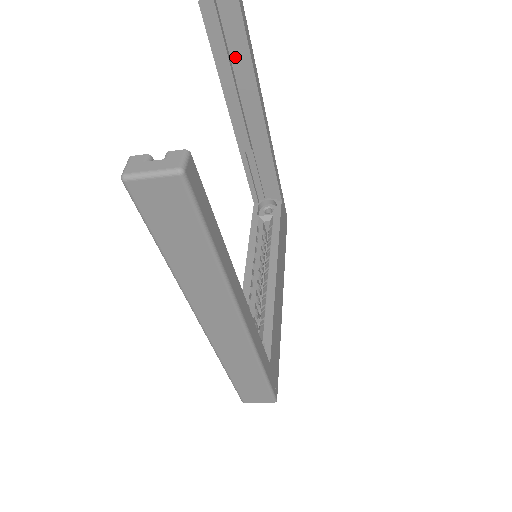
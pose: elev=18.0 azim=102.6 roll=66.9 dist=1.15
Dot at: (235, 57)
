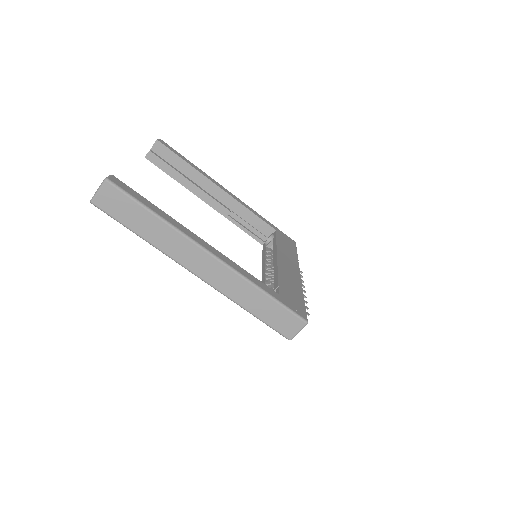
Dot at: (182, 170)
